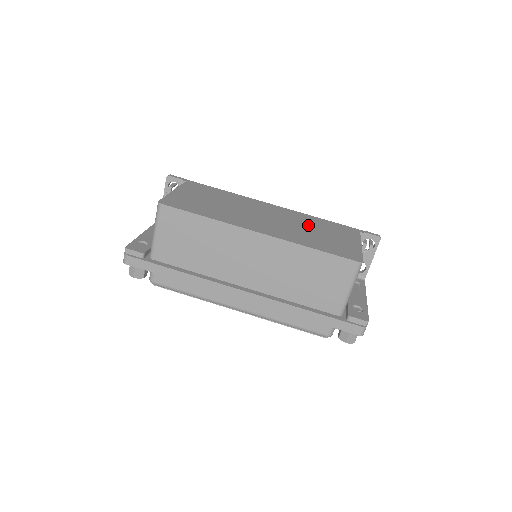
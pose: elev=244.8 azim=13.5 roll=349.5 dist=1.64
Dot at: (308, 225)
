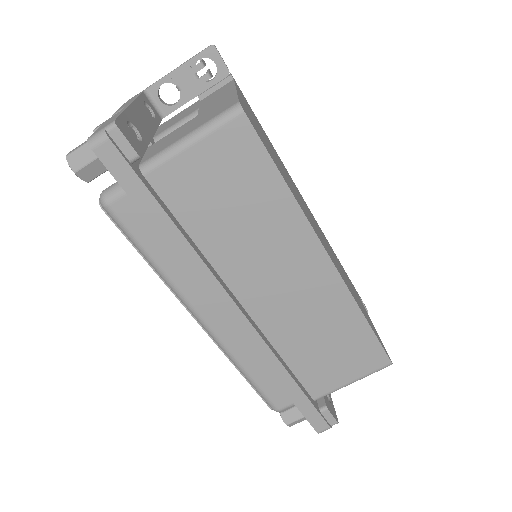
Dot at: occluded
